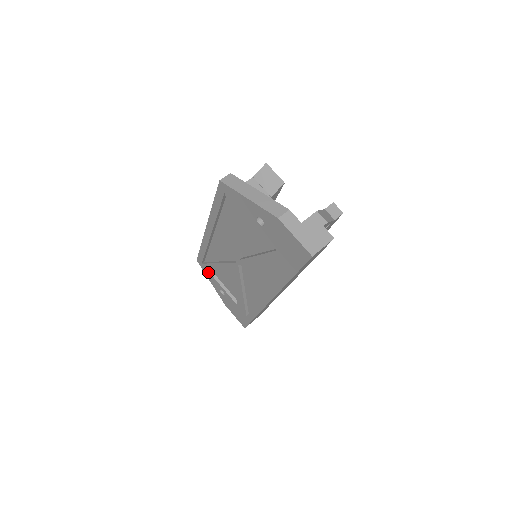
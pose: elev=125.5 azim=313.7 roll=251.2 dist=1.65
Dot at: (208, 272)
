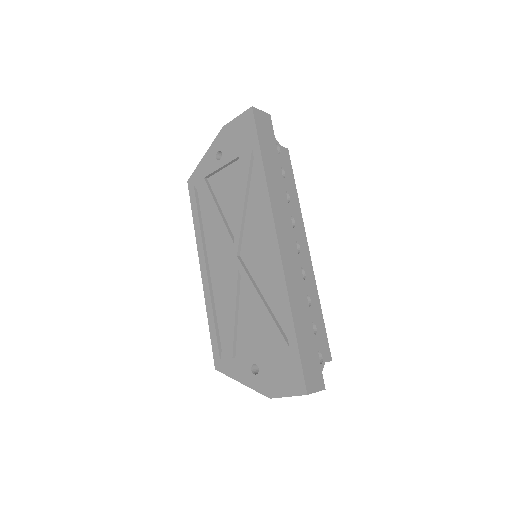
Dot at: (230, 362)
